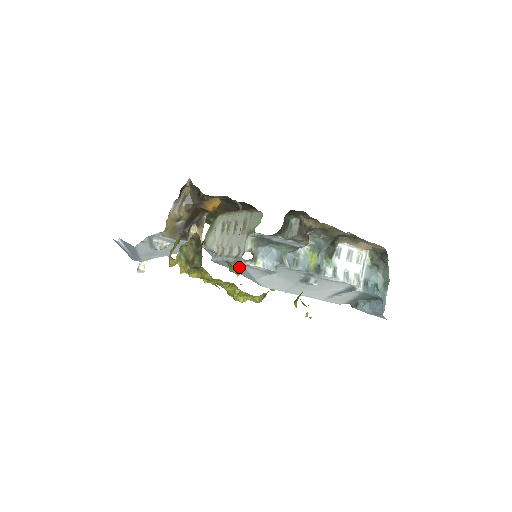
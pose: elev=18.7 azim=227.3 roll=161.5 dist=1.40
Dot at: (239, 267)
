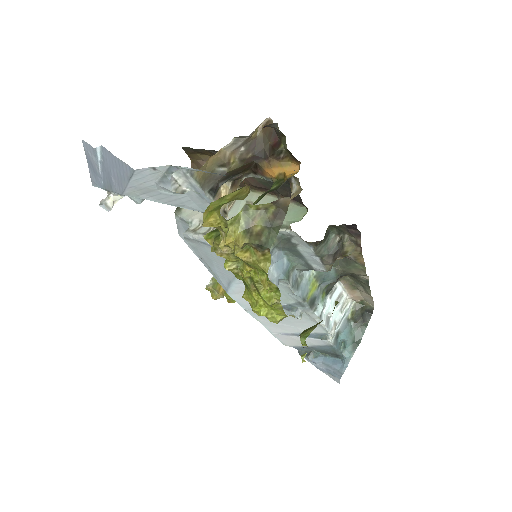
Dot at: occluded
